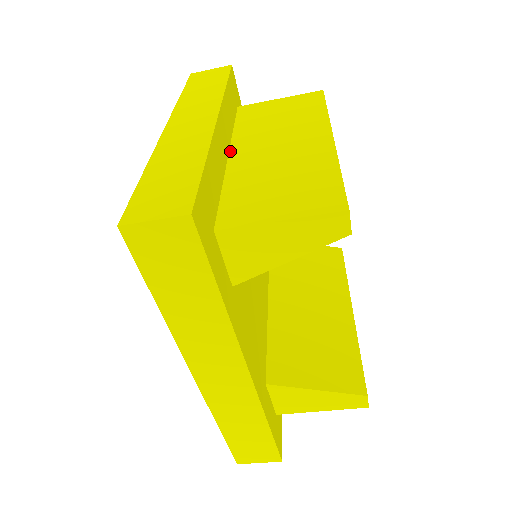
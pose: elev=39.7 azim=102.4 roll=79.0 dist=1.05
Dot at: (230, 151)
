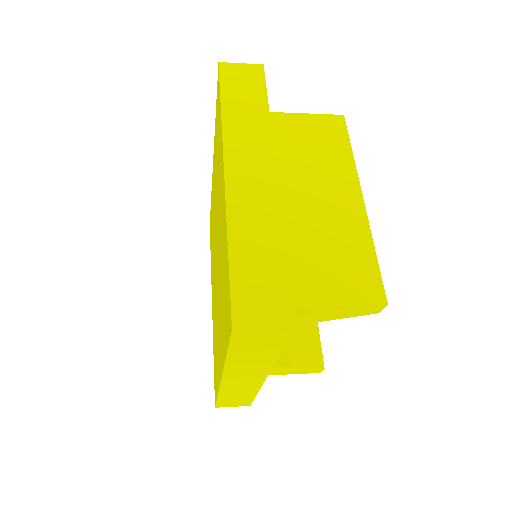
Dot at: occluded
